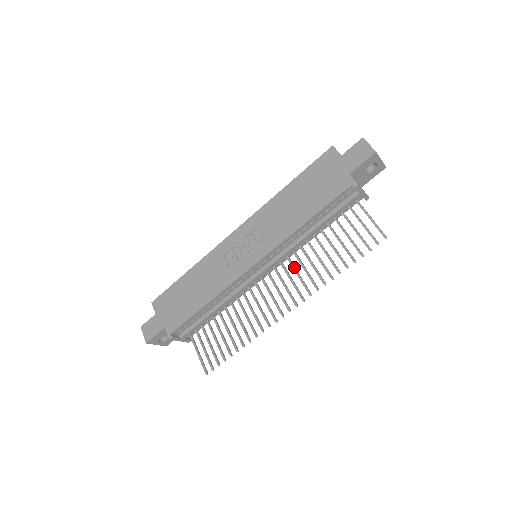
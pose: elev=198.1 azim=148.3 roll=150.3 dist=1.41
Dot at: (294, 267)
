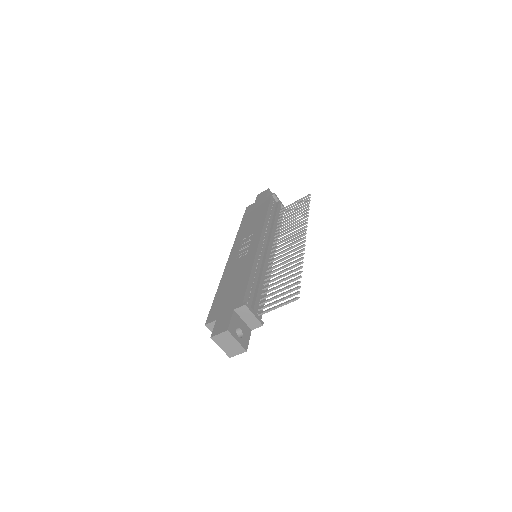
Dot at: occluded
